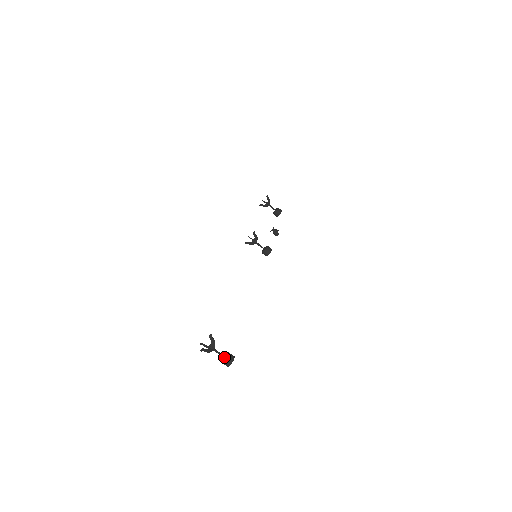
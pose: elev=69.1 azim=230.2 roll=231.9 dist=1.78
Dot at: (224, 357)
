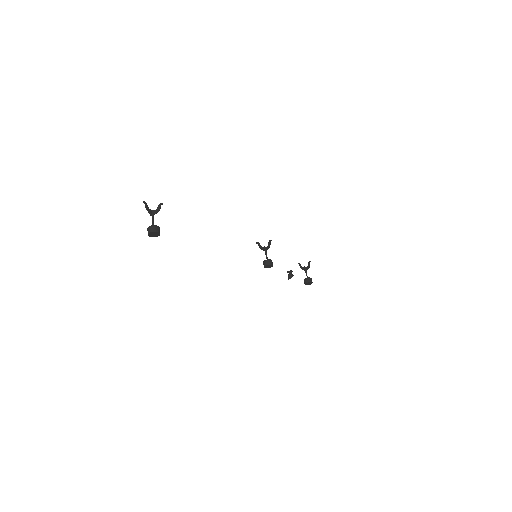
Dot at: (153, 226)
